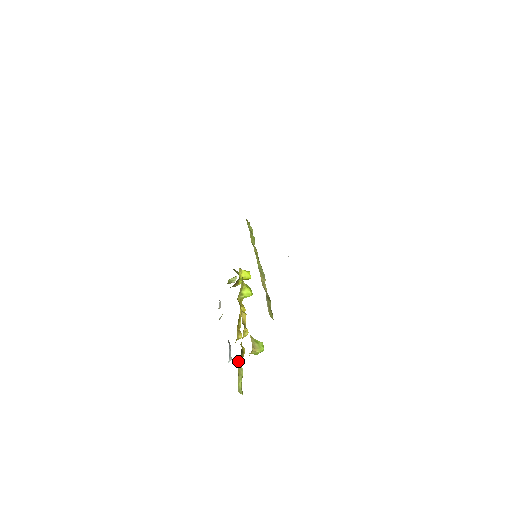
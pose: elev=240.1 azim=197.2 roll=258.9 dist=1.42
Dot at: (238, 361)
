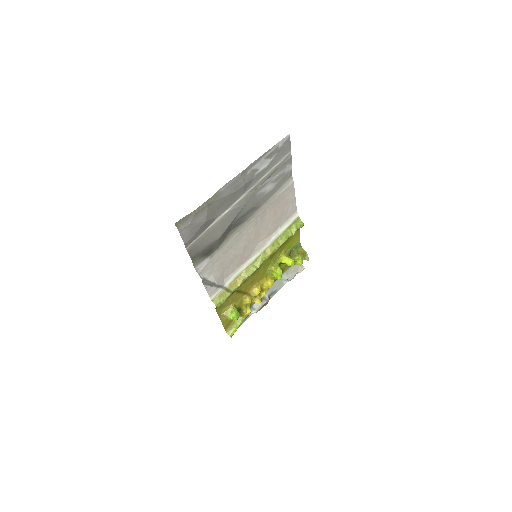
Dot at: occluded
